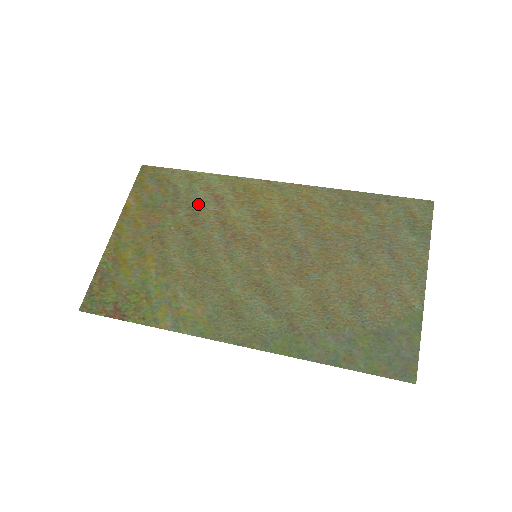
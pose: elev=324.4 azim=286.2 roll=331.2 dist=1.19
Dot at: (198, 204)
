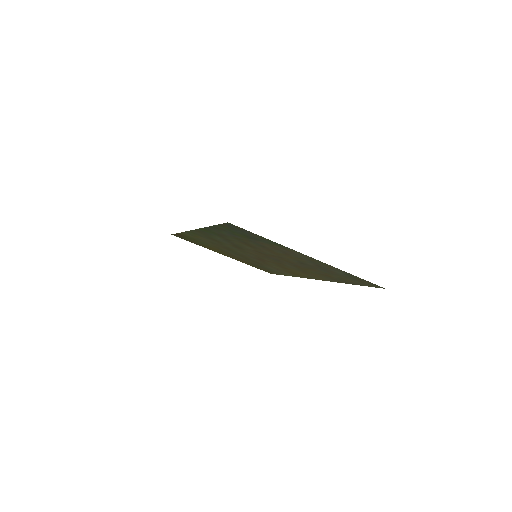
Dot at: (267, 267)
